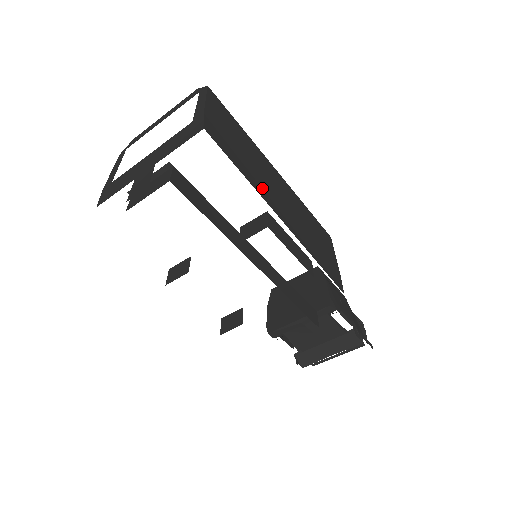
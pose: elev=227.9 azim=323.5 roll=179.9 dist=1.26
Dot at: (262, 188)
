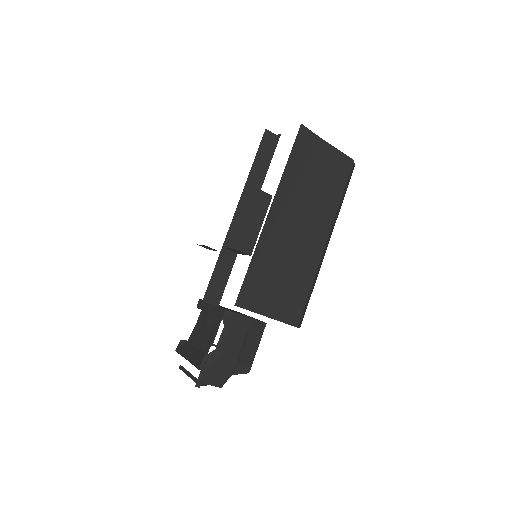
Dot at: (291, 195)
